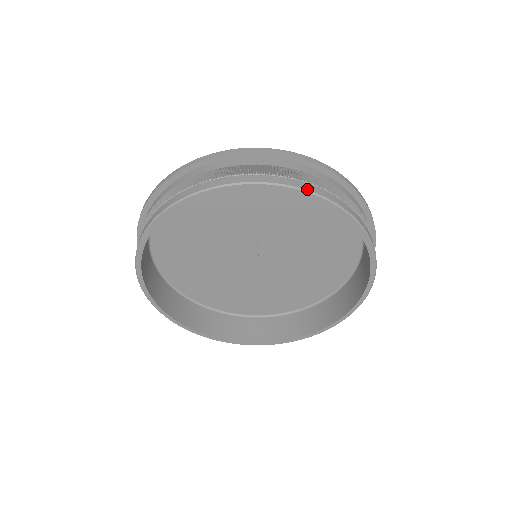
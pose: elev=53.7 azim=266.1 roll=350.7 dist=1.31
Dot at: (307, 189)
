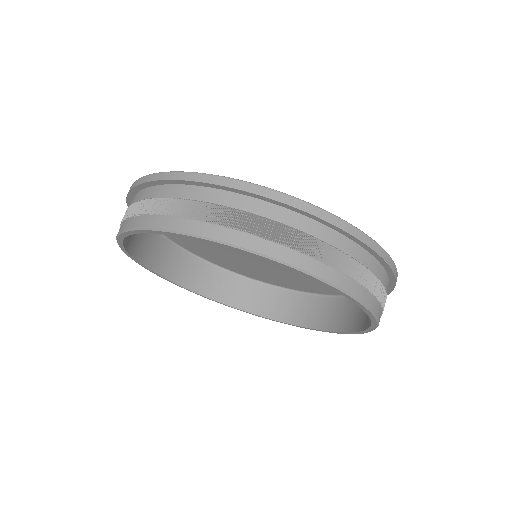
Dot at: (369, 306)
